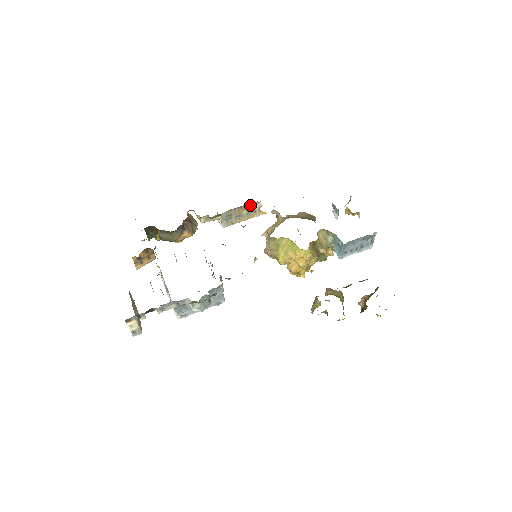
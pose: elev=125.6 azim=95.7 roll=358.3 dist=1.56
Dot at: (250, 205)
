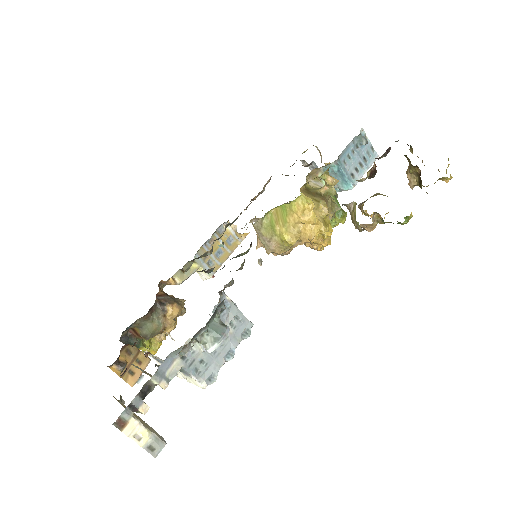
Dot at: (221, 232)
